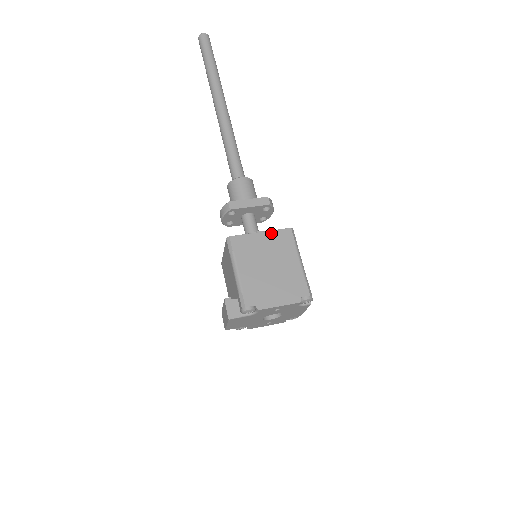
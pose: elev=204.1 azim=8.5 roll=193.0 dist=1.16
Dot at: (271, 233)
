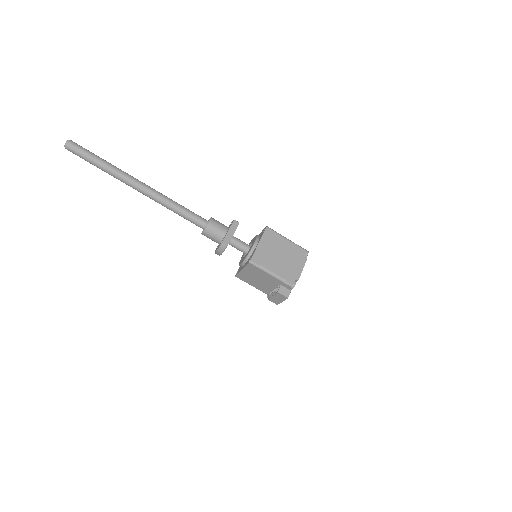
Dot at: (263, 239)
